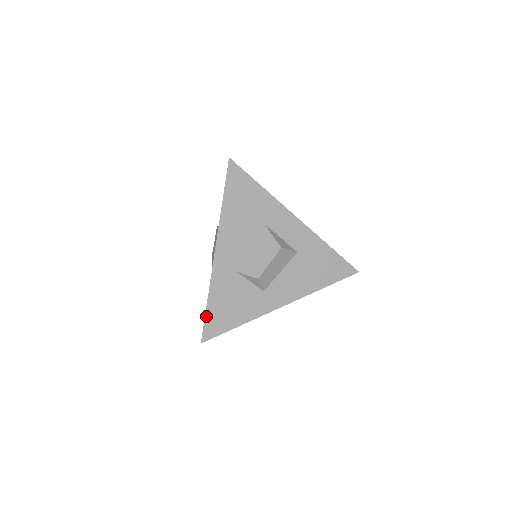
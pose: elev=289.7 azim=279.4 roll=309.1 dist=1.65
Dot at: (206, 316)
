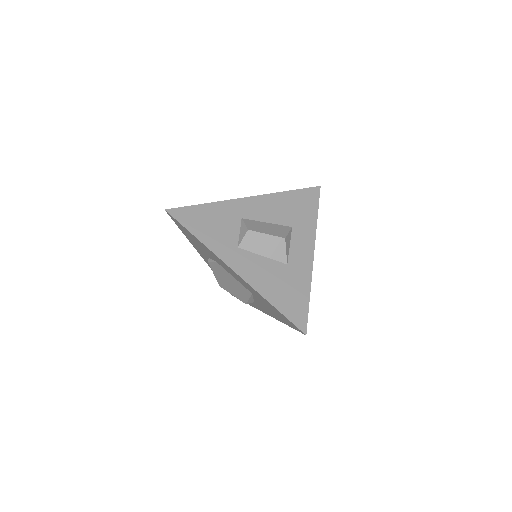
Dot at: (191, 206)
